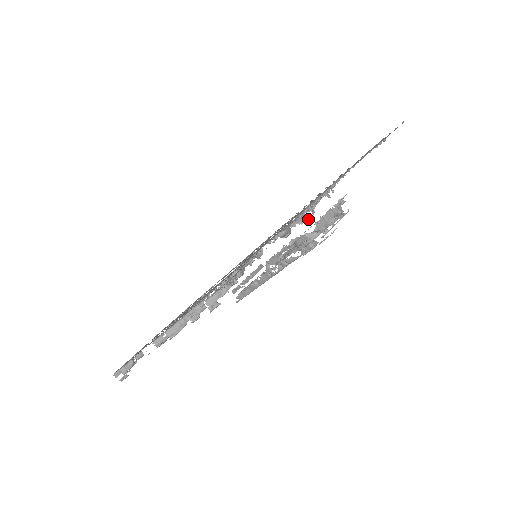
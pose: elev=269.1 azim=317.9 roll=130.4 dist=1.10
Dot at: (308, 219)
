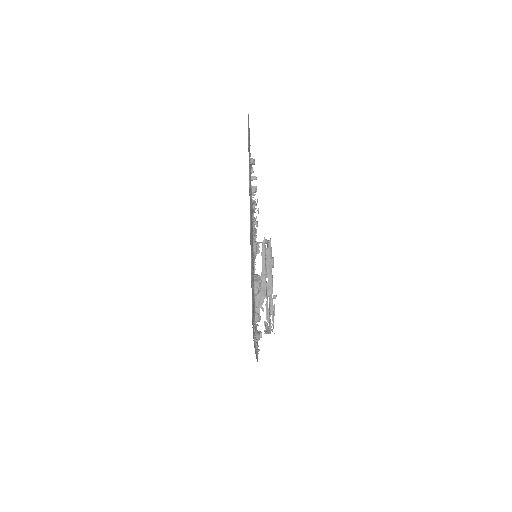
Dot at: (261, 282)
